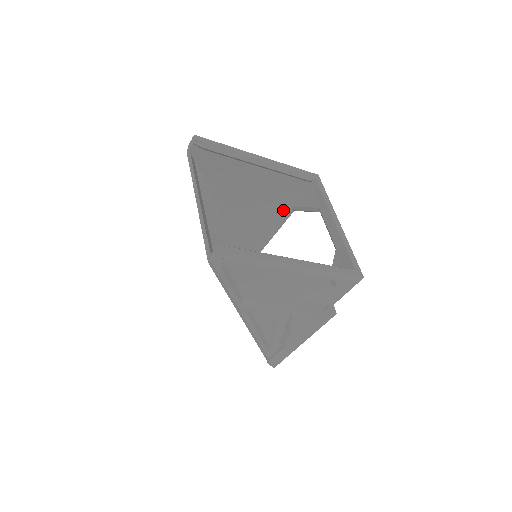
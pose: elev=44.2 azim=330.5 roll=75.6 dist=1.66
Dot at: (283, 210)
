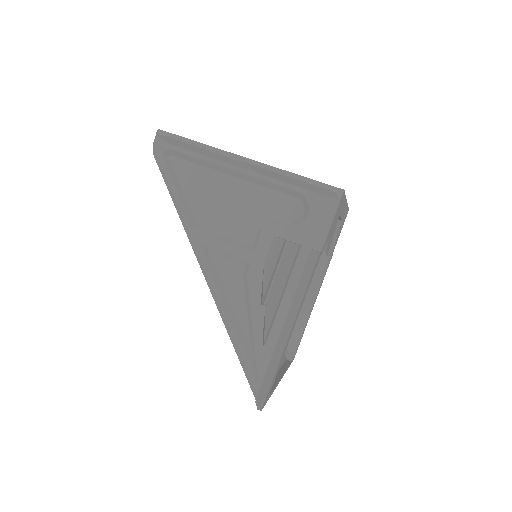
Dot at: occluded
